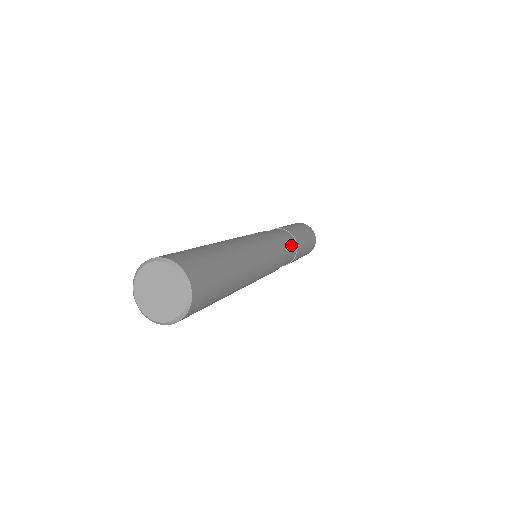
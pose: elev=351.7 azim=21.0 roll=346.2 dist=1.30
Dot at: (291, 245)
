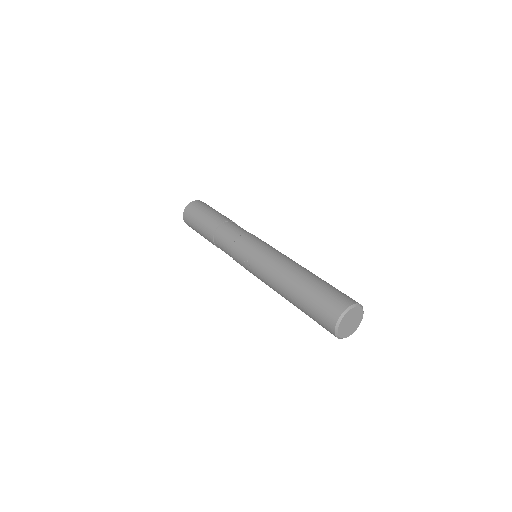
Dot at: (236, 227)
